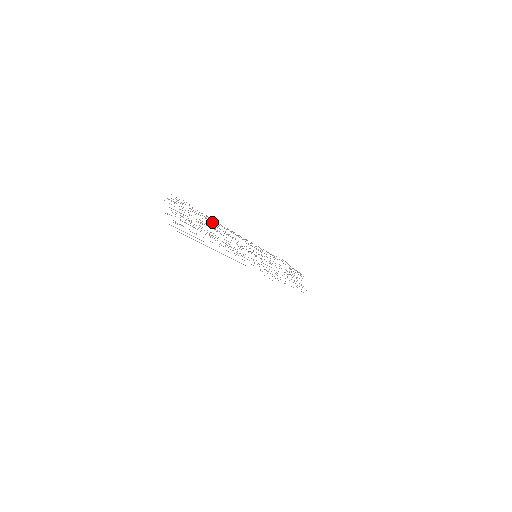
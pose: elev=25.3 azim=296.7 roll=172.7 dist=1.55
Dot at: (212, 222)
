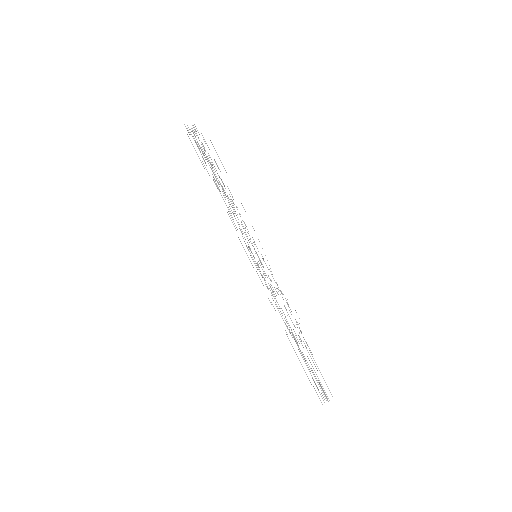
Dot at: (220, 171)
